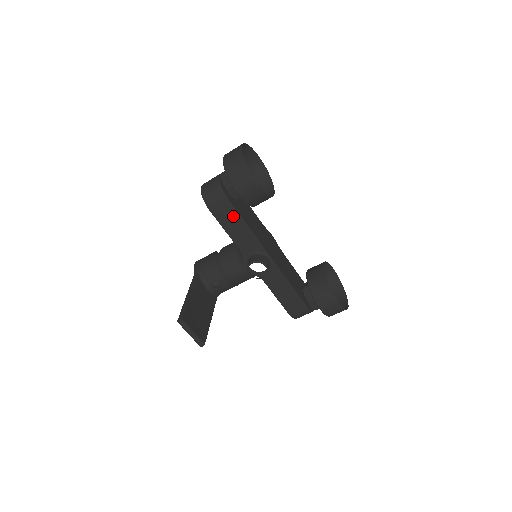
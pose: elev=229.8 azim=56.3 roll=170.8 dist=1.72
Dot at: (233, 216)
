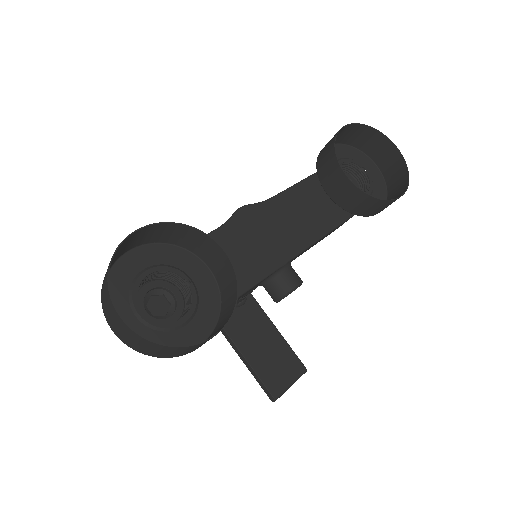
Dot at: occluded
